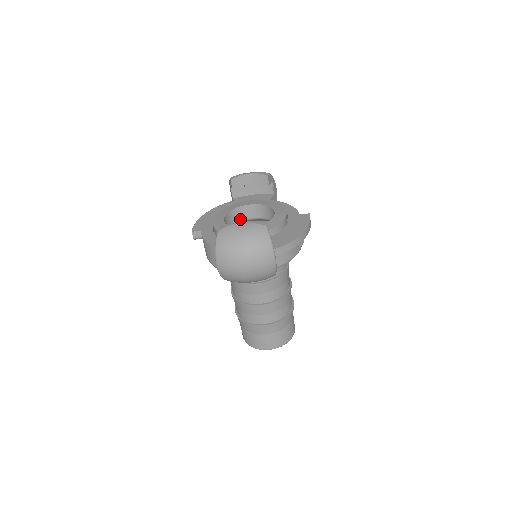
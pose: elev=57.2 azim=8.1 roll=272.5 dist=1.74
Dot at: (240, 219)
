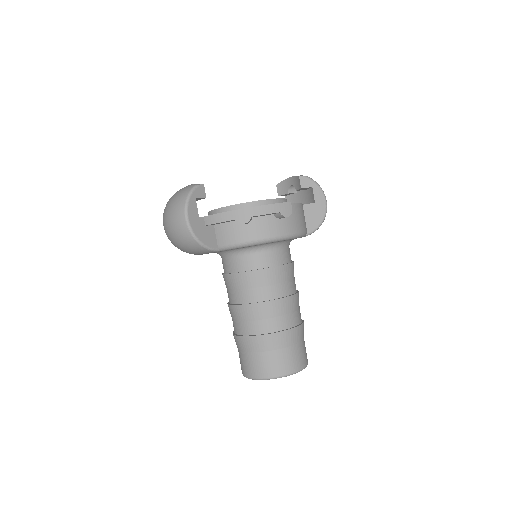
Dot at: occluded
